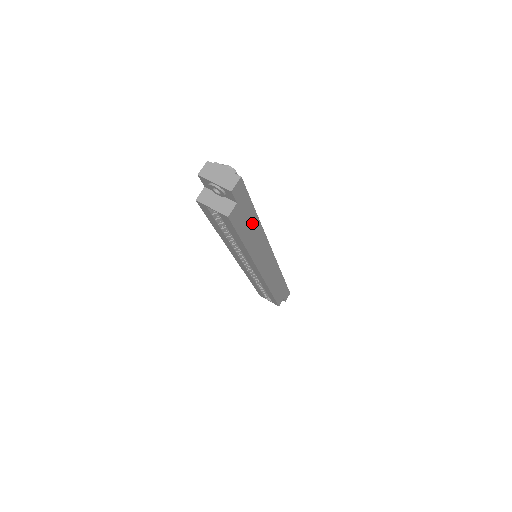
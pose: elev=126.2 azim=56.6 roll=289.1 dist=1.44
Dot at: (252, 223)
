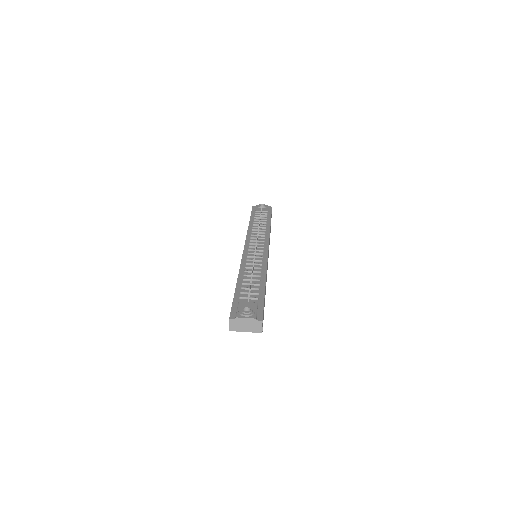
Dot at: occluded
